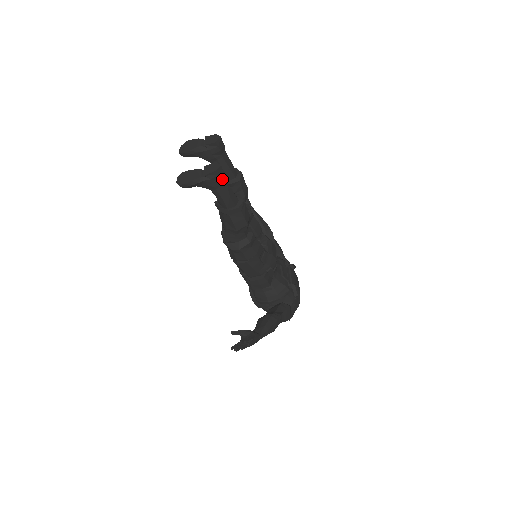
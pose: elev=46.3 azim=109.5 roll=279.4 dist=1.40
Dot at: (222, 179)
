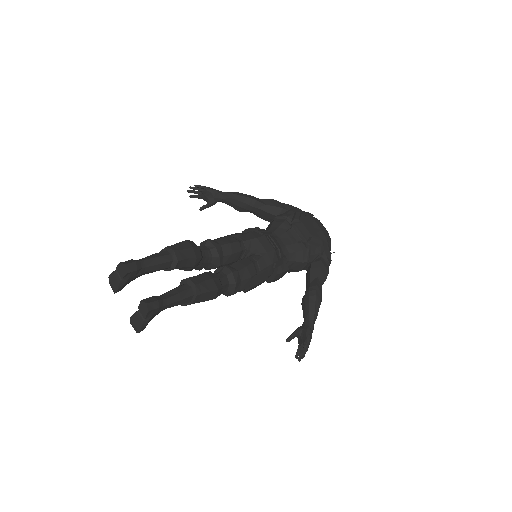
Dot at: (160, 305)
